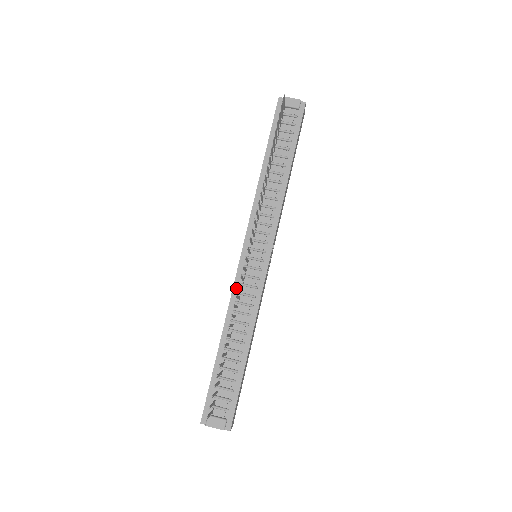
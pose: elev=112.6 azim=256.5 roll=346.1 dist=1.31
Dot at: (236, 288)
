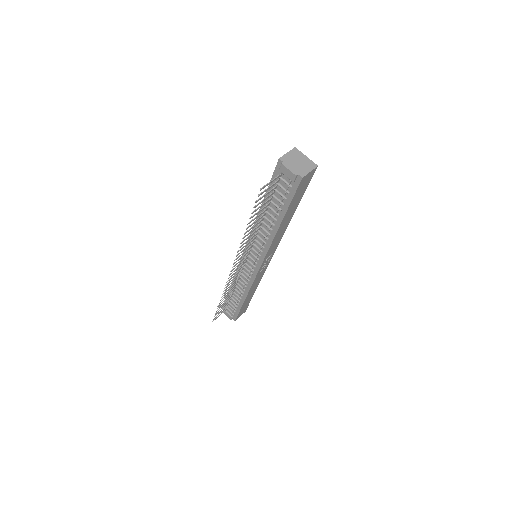
Dot at: occluded
